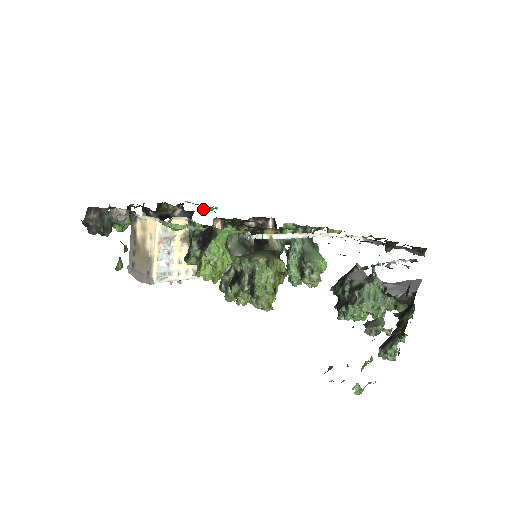
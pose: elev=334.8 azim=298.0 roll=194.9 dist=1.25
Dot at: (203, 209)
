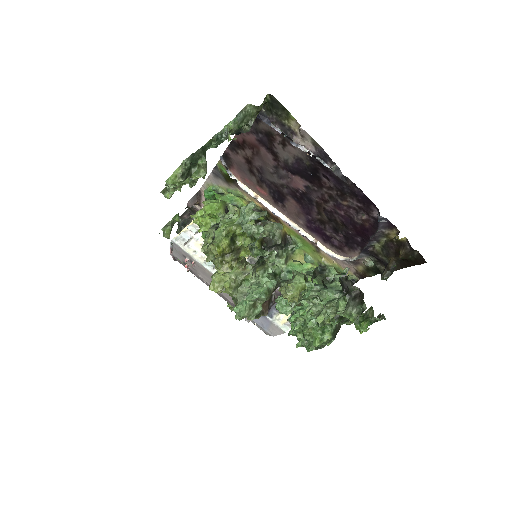
Dot at: occluded
